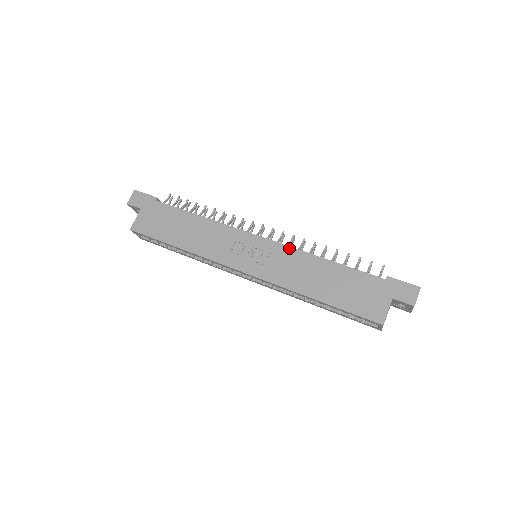
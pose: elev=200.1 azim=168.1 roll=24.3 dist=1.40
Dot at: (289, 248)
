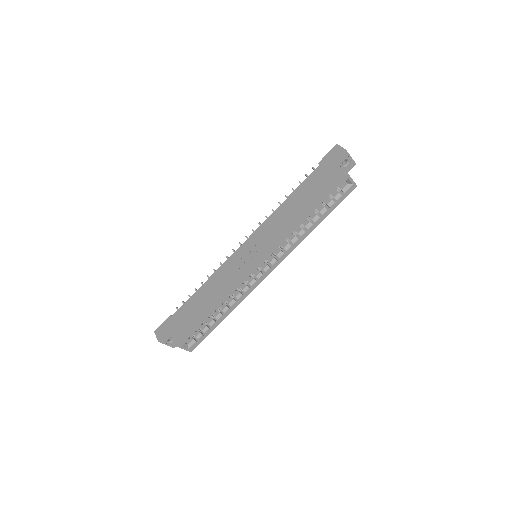
Dot at: (263, 224)
